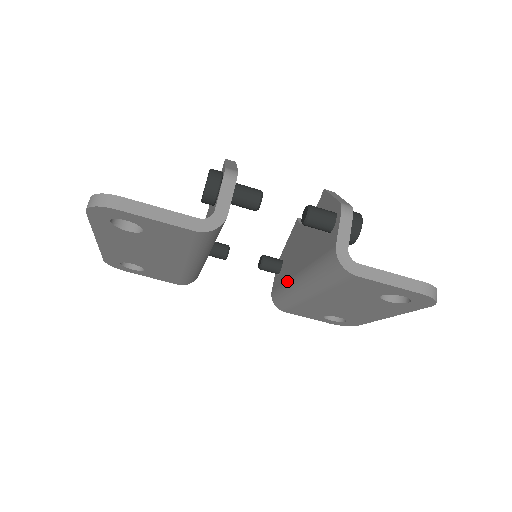
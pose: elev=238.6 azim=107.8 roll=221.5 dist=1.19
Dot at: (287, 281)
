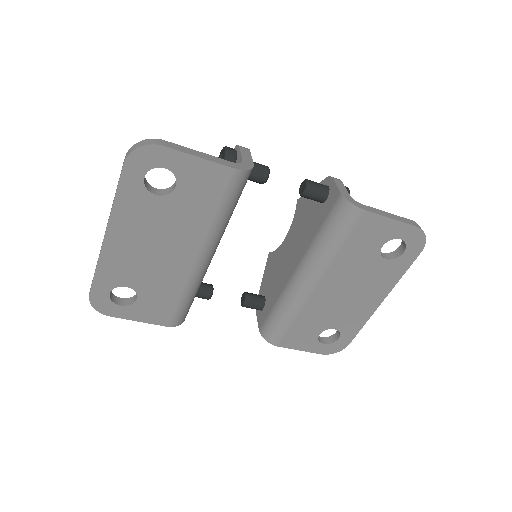
Dot at: (282, 291)
